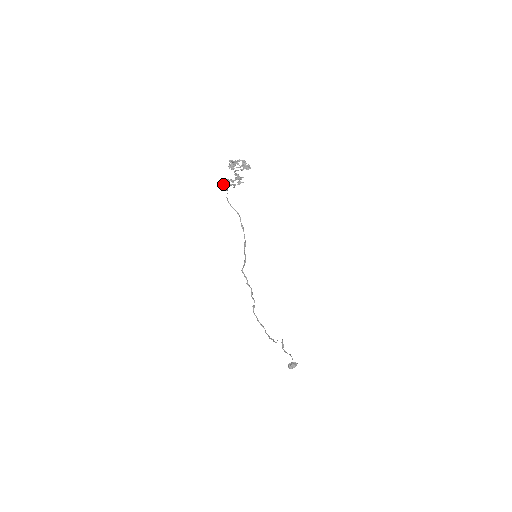
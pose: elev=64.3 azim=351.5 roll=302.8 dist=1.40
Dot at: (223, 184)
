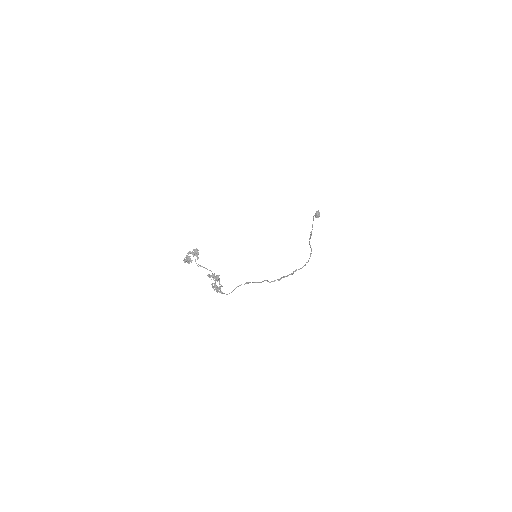
Dot at: occluded
